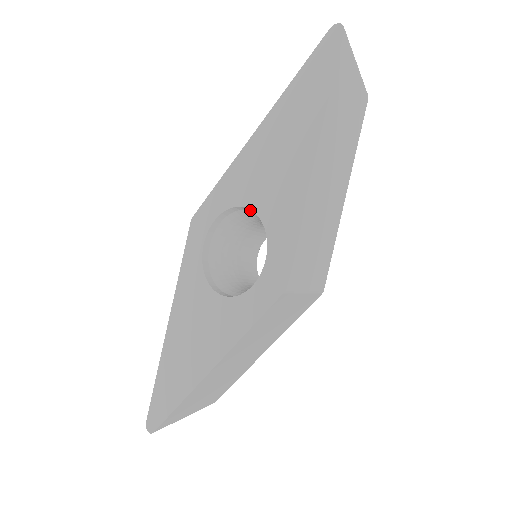
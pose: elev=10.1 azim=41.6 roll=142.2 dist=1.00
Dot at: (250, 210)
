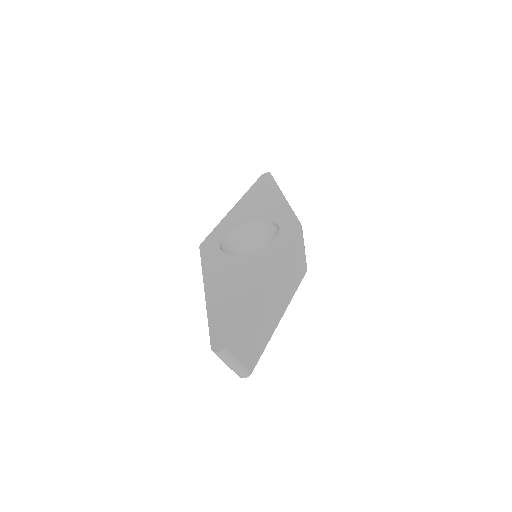
Dot at: (249, 226)
